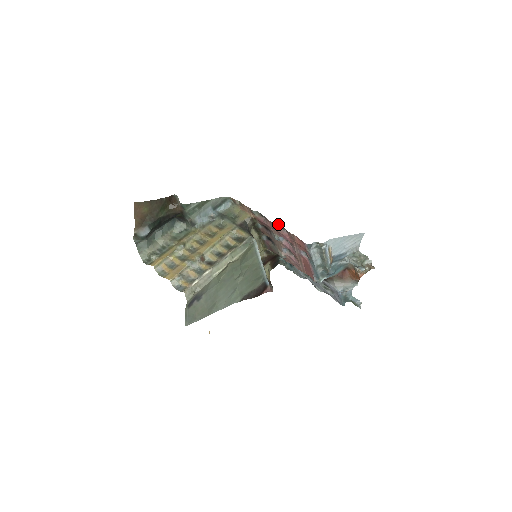
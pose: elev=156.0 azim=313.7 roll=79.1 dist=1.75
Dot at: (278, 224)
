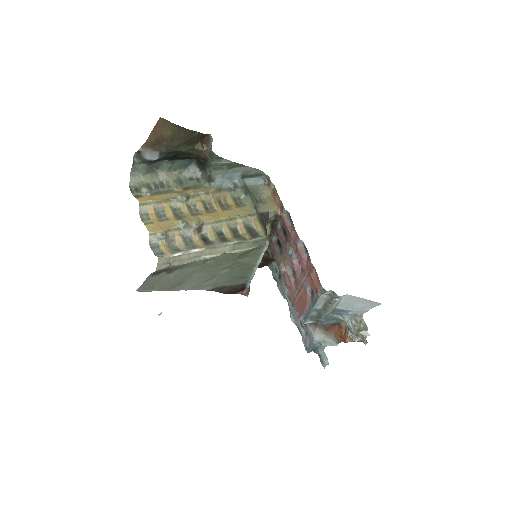
Dot at: (303, 242)
